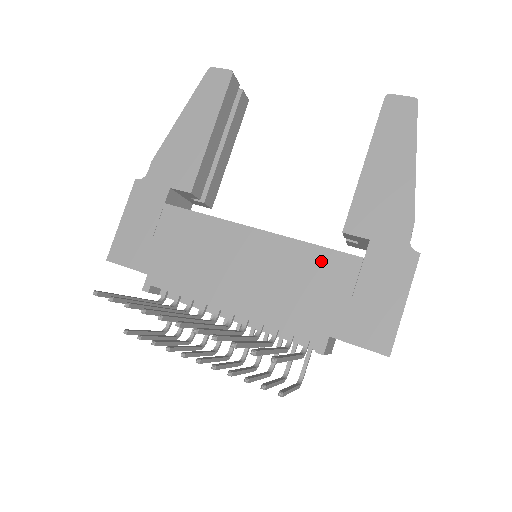
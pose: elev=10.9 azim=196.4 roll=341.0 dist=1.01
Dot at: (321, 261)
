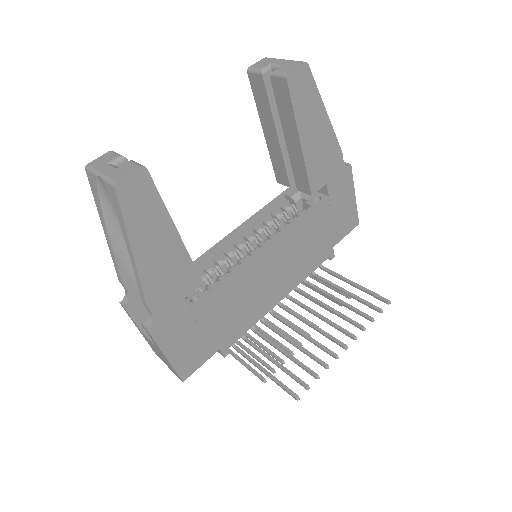
Dot at: (310, 222)
